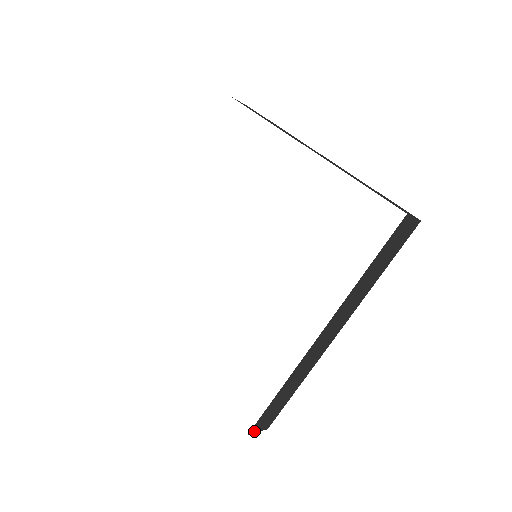
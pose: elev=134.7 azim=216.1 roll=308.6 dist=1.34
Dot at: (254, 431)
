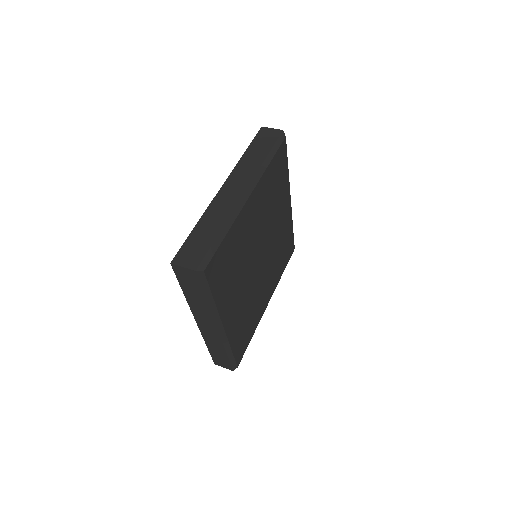
Dot at: (219, 365)
